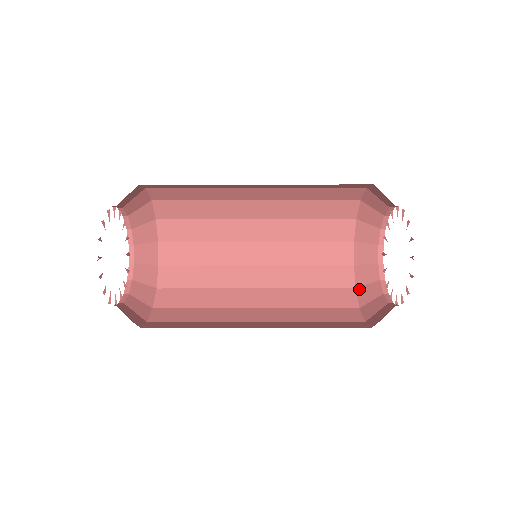
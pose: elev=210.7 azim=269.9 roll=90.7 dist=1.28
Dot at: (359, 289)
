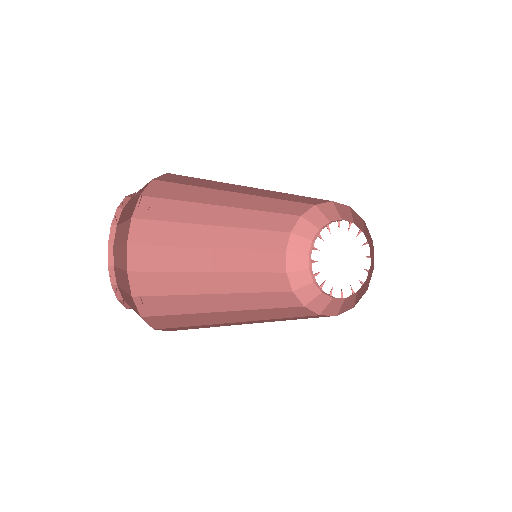
Dot at: (297, 292)
